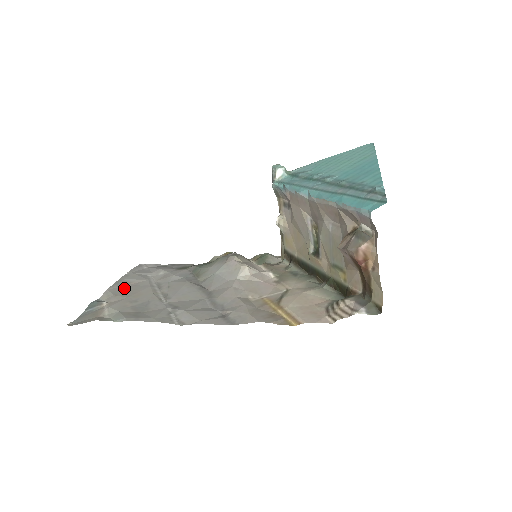
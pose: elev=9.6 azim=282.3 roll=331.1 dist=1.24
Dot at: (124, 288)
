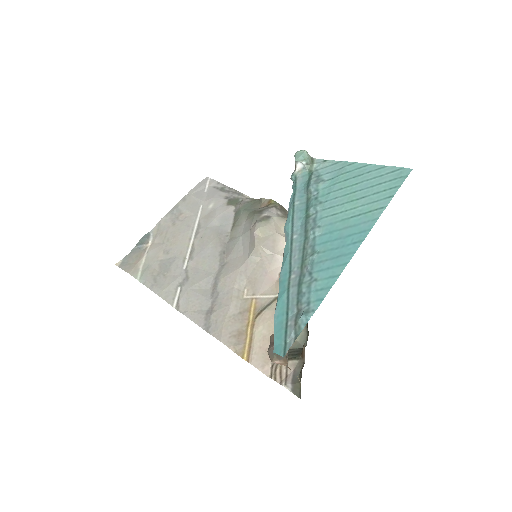
Dot at: (173, 222)
